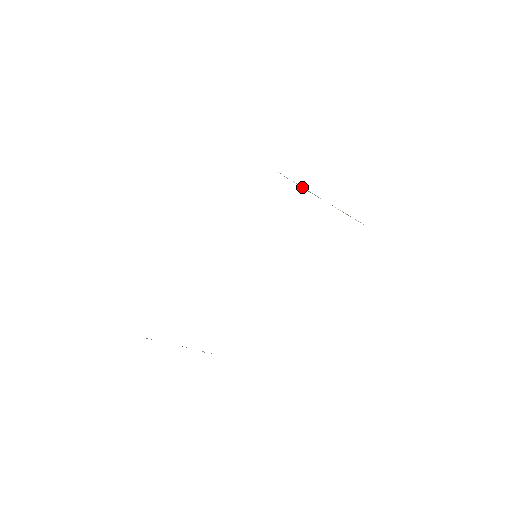
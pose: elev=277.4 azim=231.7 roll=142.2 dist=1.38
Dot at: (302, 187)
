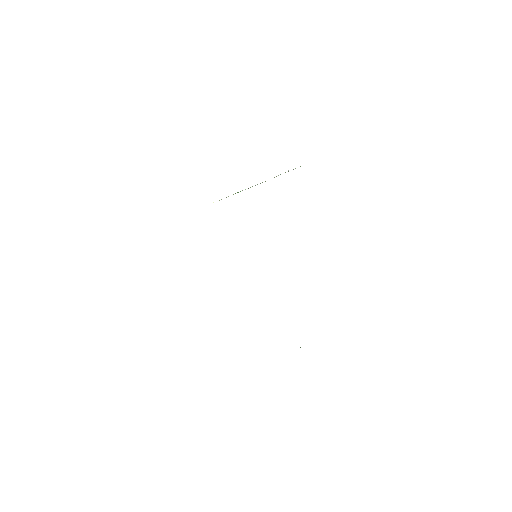
Dot at: (233, 194)
